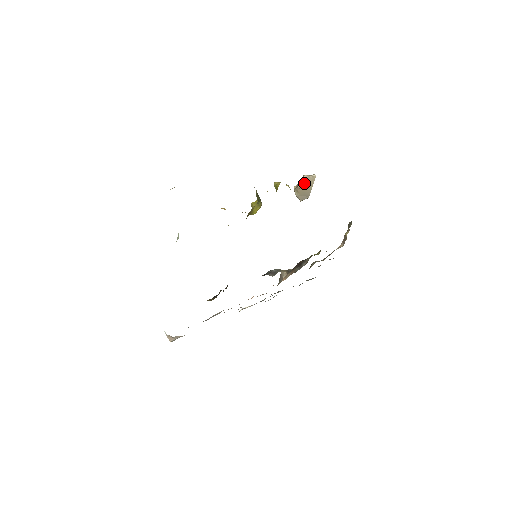
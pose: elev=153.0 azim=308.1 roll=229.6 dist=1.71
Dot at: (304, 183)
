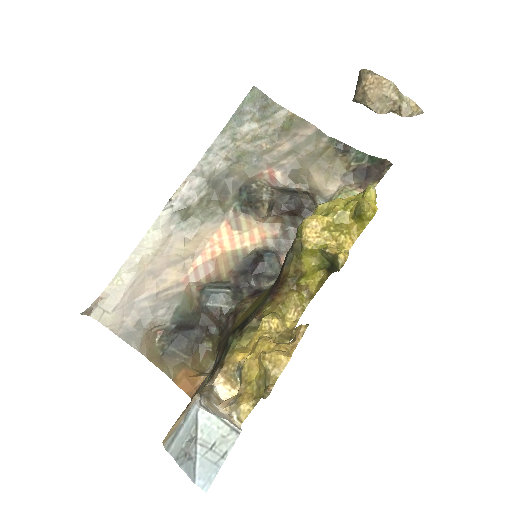
Dot at: (393, 112)
